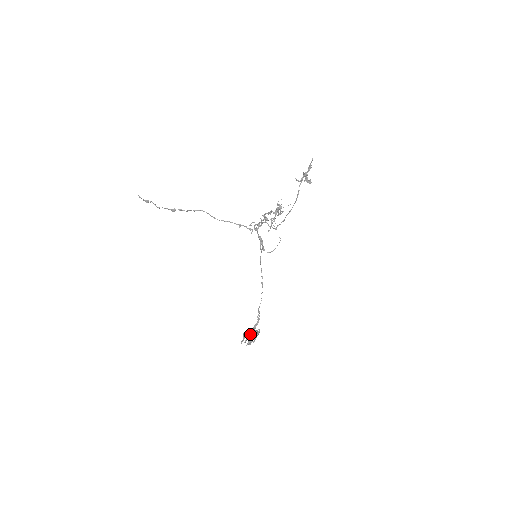
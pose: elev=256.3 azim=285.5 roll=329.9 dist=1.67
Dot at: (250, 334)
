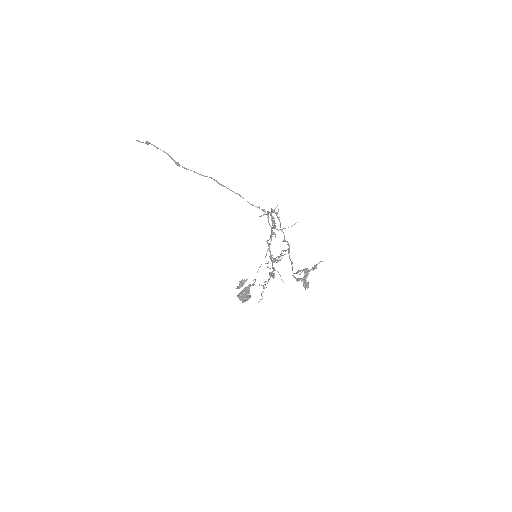
Dot at: (241, 297)
